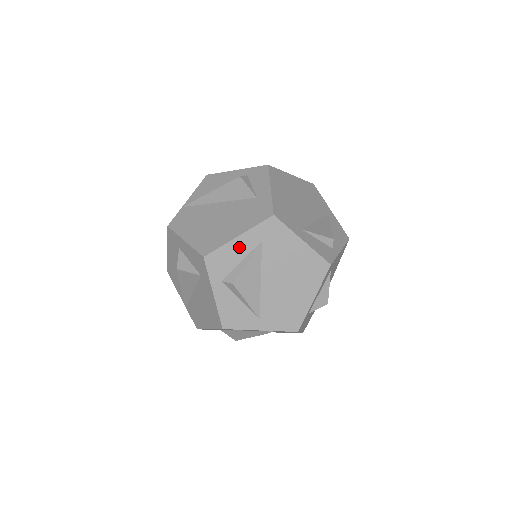
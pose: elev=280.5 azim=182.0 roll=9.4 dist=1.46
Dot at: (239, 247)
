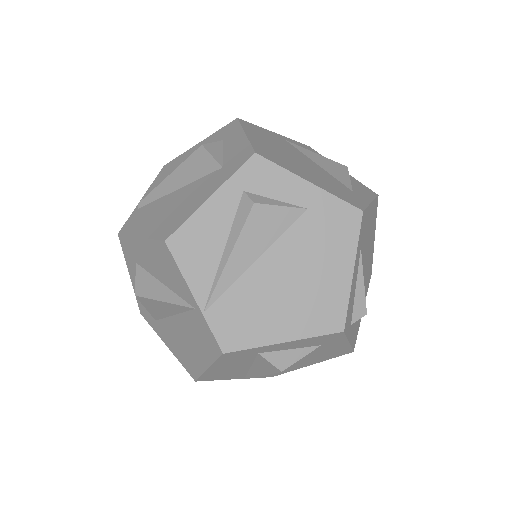
Dot at: (354, 279)
